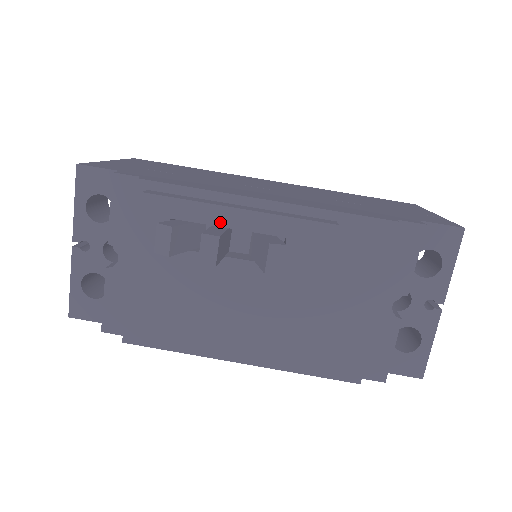
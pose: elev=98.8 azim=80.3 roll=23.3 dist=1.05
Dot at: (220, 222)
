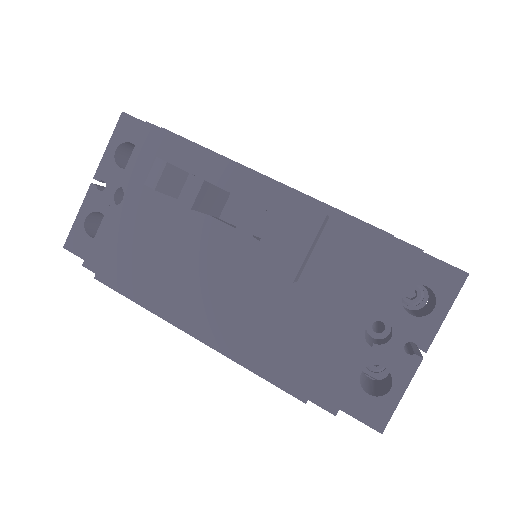
Dot at: (216, 181)
